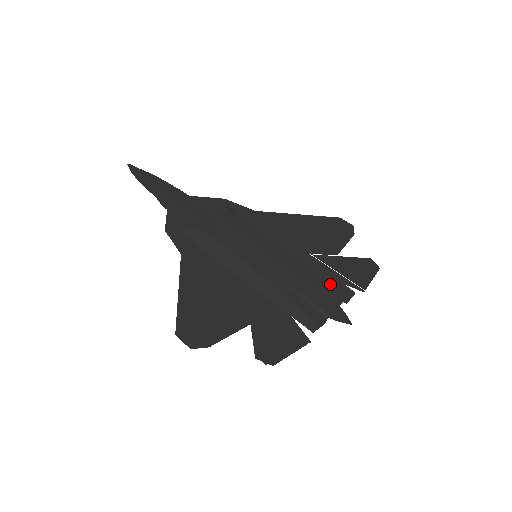
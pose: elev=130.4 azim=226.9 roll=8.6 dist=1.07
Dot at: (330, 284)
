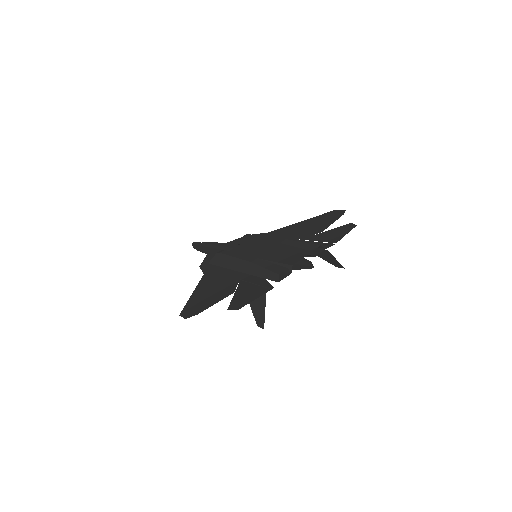
Dot at: (300, 248)
